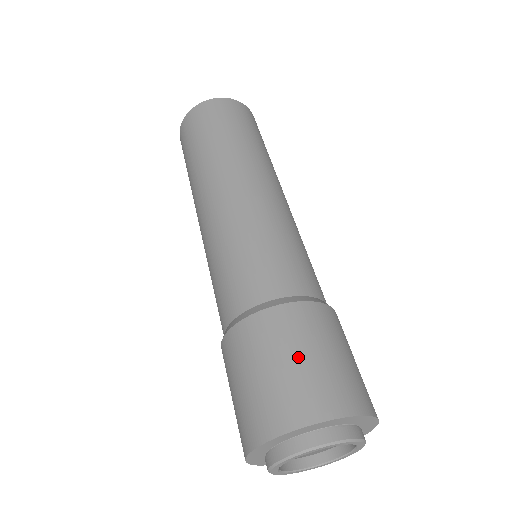
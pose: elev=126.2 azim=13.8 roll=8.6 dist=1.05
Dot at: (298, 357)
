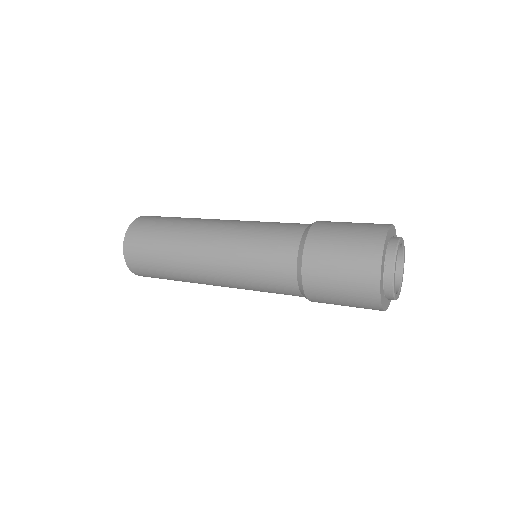
Dot at: (341, 250)
